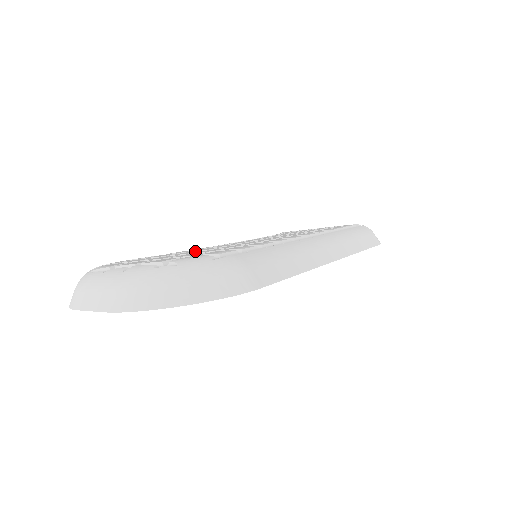
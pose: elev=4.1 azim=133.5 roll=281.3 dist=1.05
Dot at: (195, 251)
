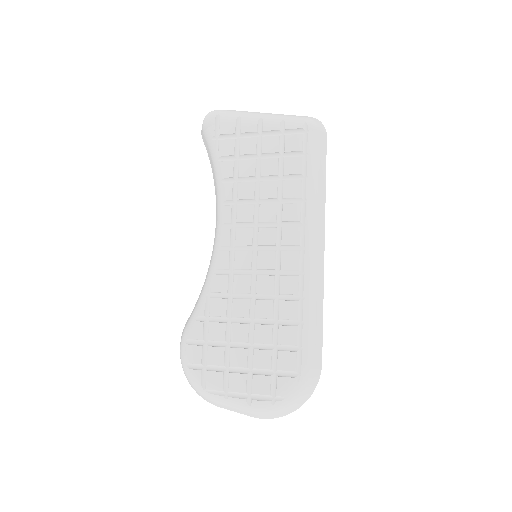
Dot at: (242, 324)
